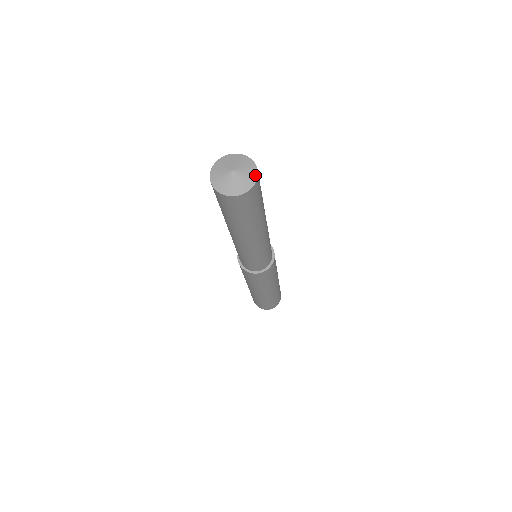
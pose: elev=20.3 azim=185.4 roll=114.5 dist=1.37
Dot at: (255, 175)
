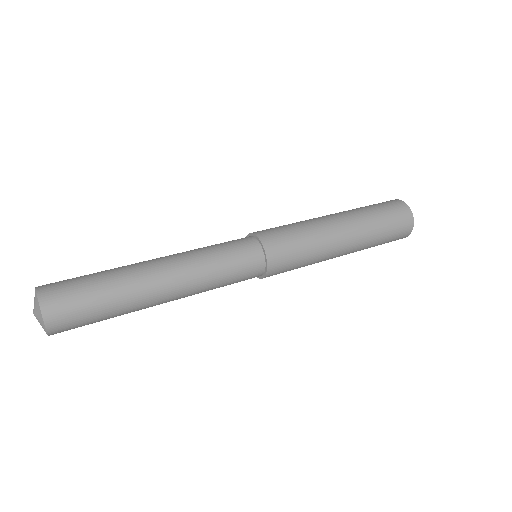
Dot at: (43, 324)
